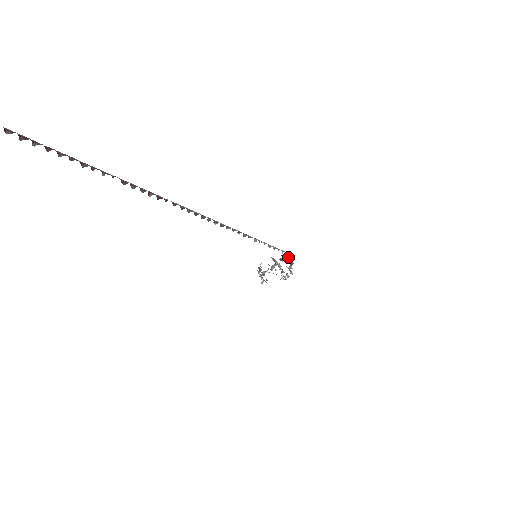
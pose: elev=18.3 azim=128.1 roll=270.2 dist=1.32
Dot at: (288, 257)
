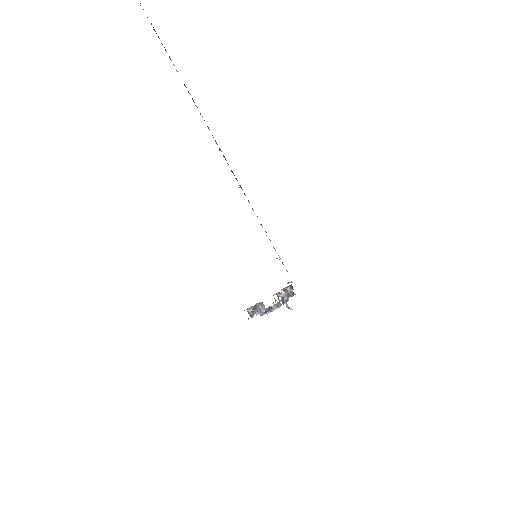
Dot at: (292, 296)
